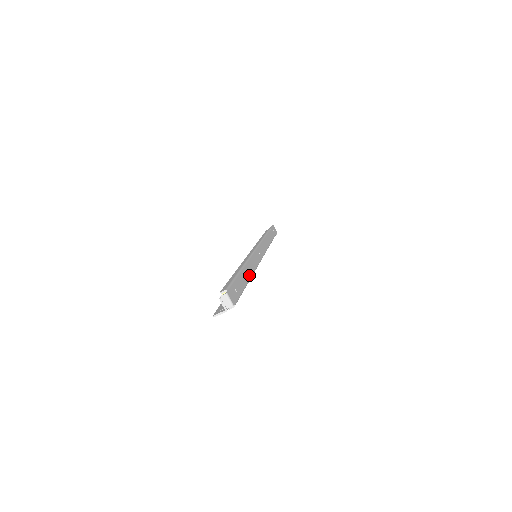
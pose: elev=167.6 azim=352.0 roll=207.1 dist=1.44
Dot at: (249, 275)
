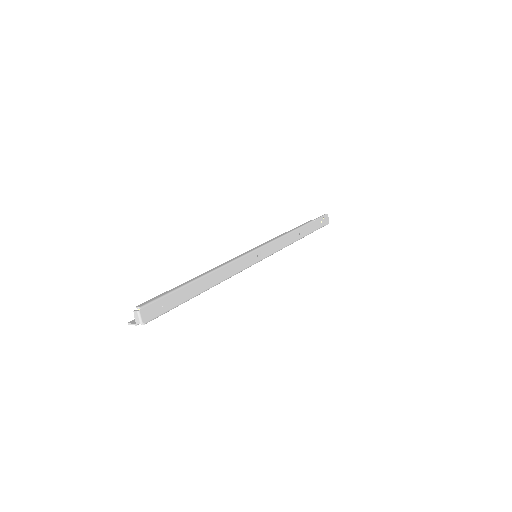
Dot at: (209, 285)
